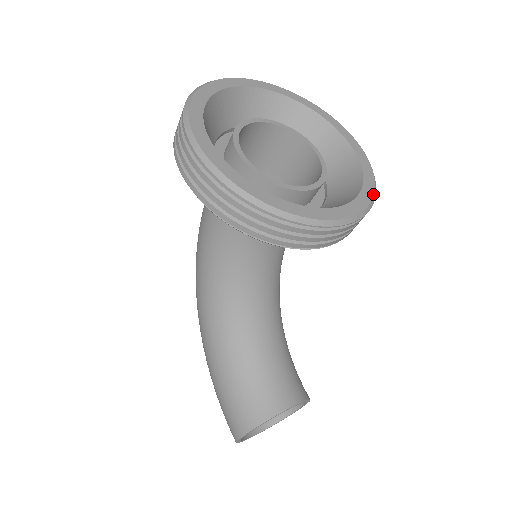
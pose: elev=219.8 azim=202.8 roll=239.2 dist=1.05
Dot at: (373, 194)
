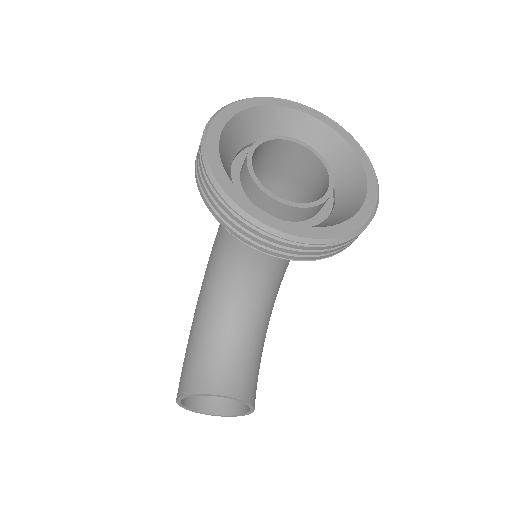
Dot at: (349, 232)
